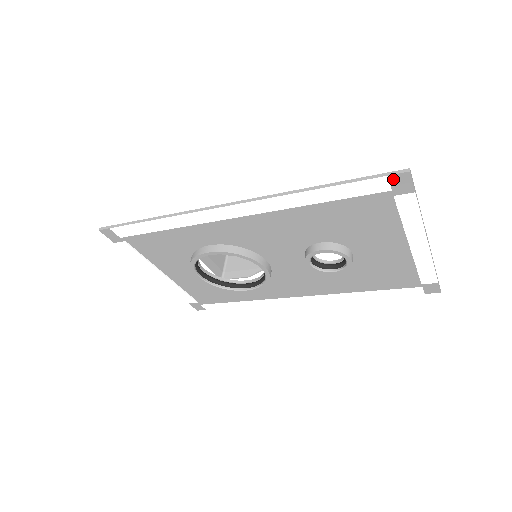
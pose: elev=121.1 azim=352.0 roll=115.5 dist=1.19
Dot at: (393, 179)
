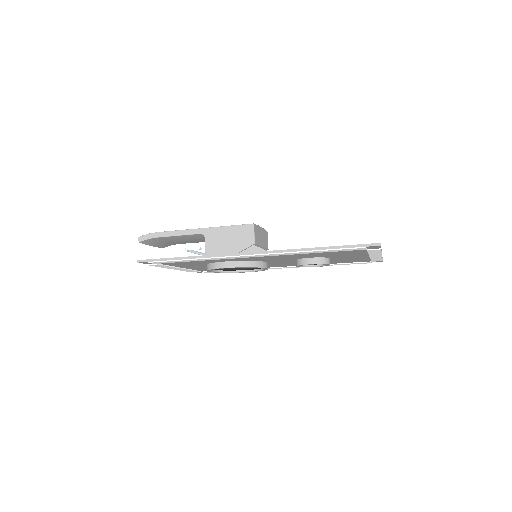
Dot at: (369, 247)
